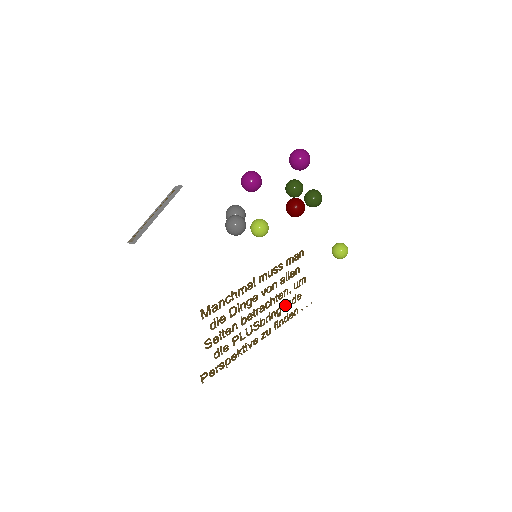
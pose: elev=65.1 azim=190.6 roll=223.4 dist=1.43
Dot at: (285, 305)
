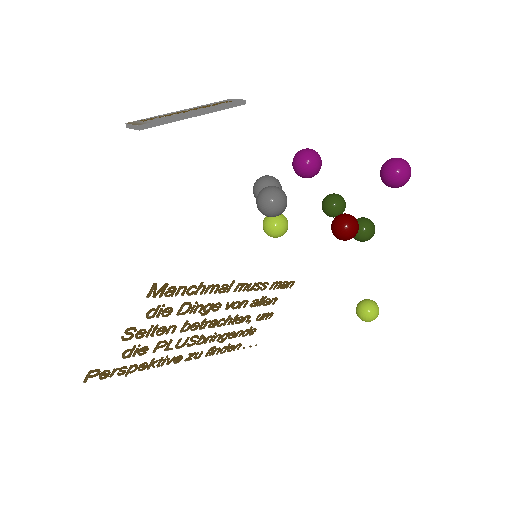
Dot at: (235, 333)
